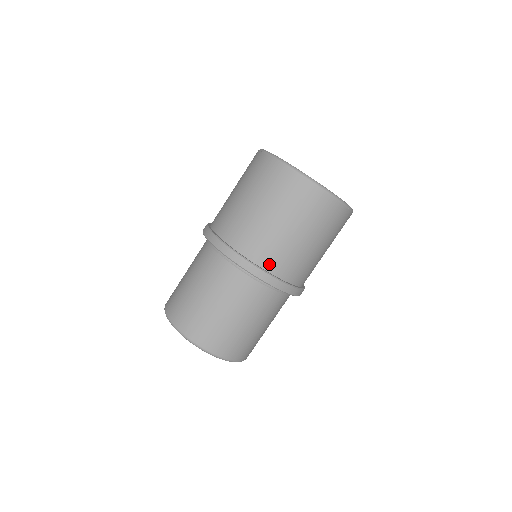
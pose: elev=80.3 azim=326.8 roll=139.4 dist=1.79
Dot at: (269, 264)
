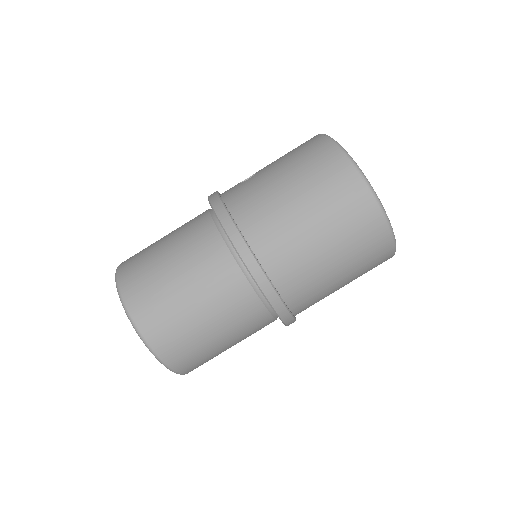
Dot at: (301, 311)
